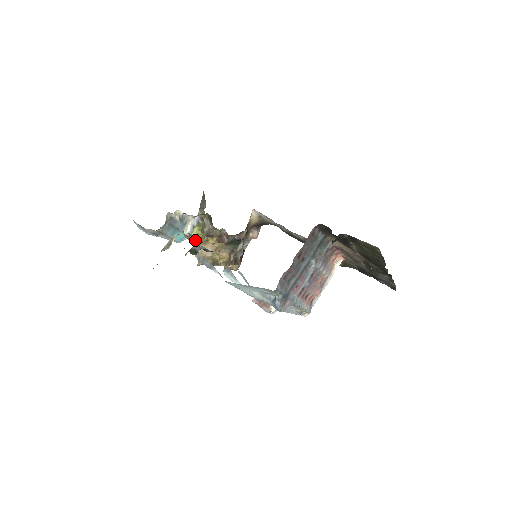
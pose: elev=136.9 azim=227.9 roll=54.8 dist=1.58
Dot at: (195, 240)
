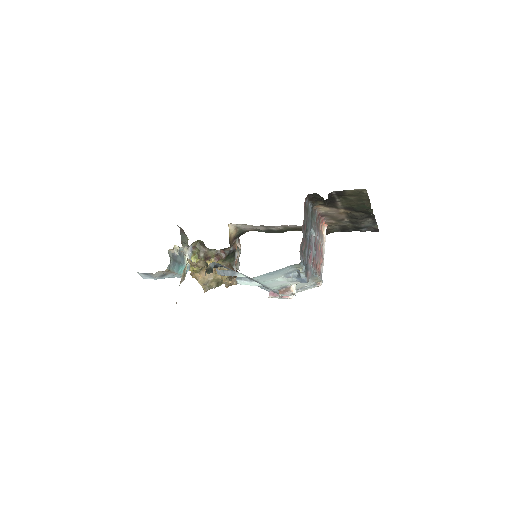
Dot at: (203, 262)
